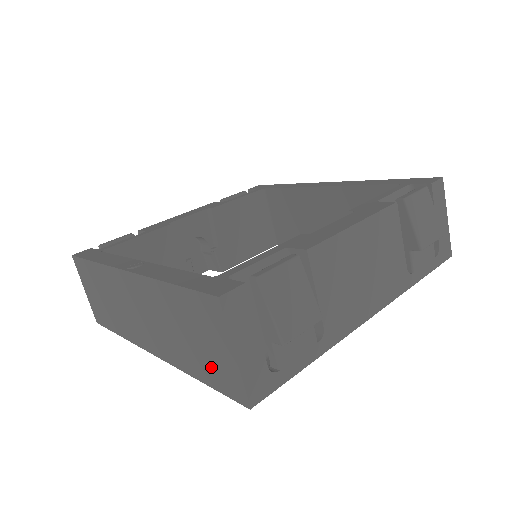
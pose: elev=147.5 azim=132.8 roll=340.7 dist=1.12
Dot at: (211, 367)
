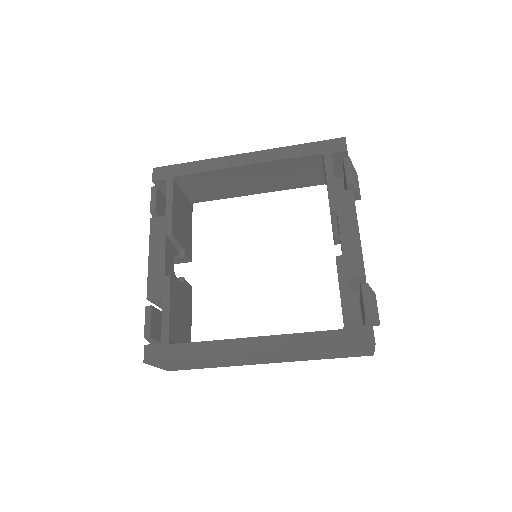
Dot at: (344, 355)
